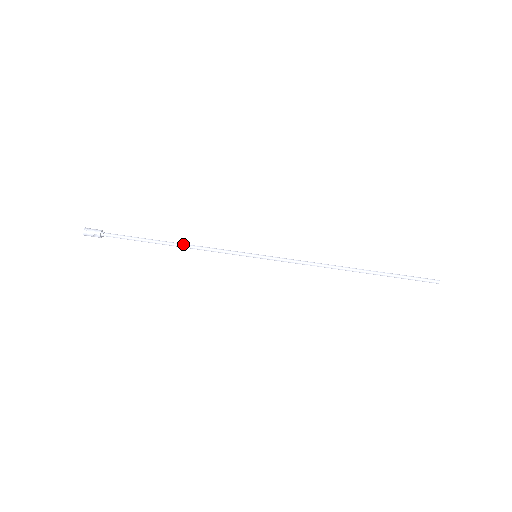
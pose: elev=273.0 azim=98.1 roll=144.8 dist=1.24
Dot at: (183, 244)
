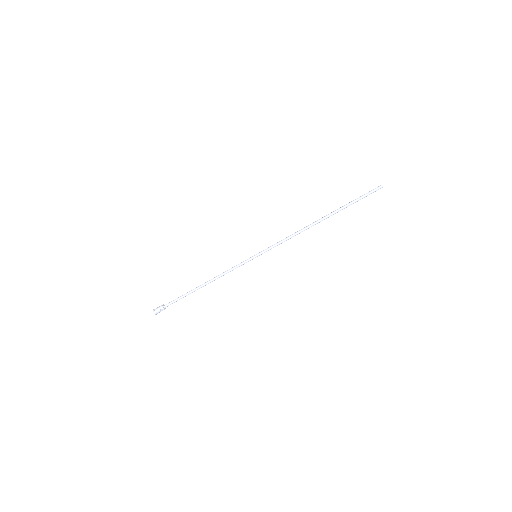
Dot at: (210, 280)
